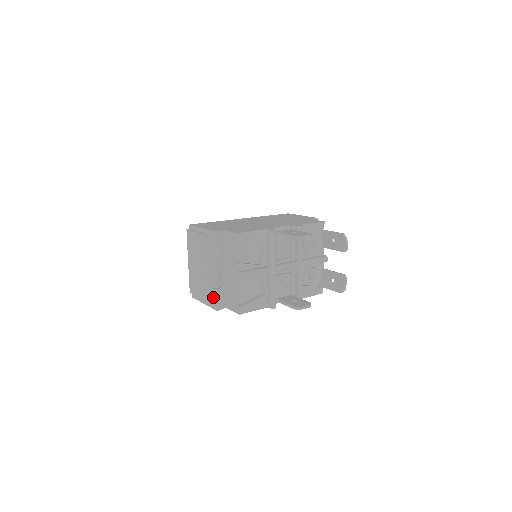
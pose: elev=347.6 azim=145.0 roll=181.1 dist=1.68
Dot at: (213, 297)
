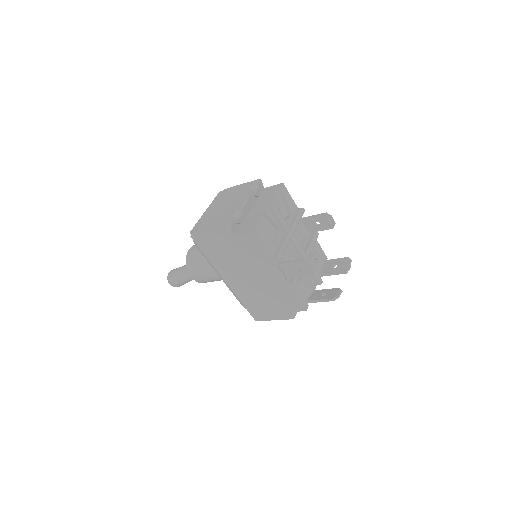
Dot at: (233, 215)
